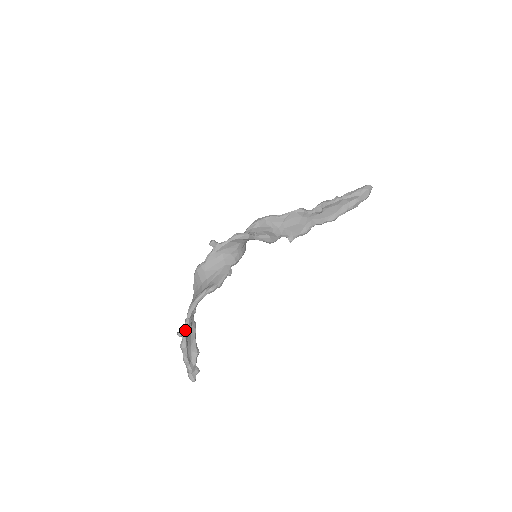
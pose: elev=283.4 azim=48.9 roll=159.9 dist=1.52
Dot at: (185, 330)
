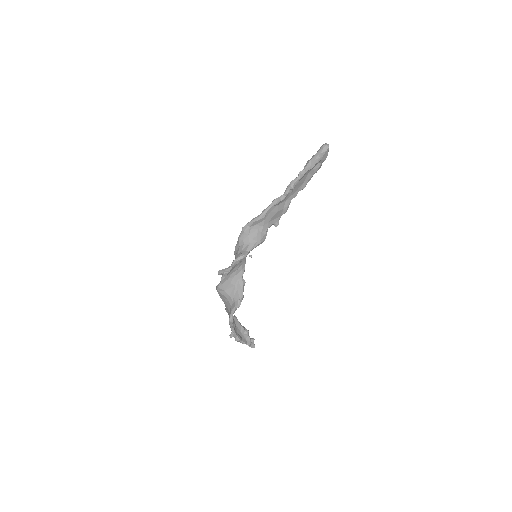
Dot at: (233, 332)
